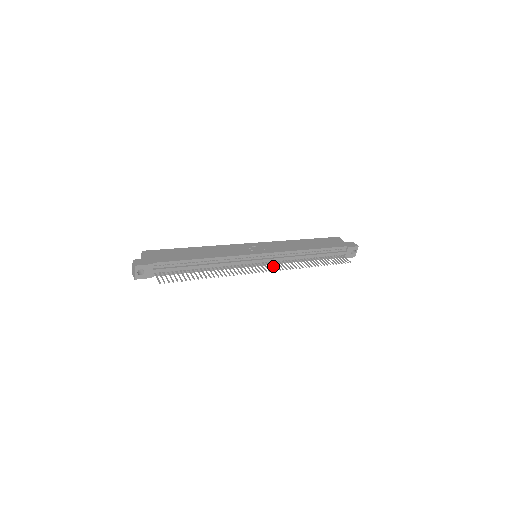
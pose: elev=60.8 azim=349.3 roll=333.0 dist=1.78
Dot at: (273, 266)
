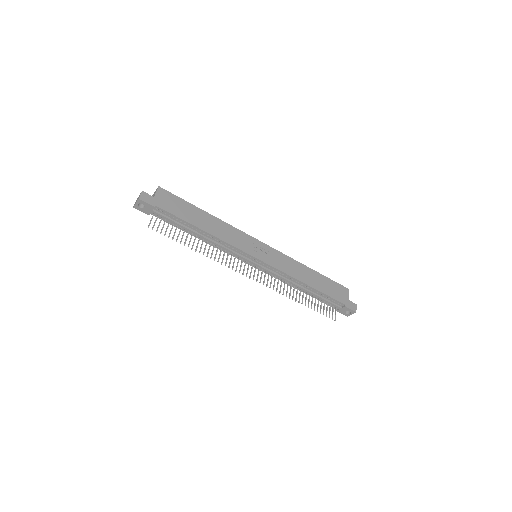
Dot at: (261, 276)
